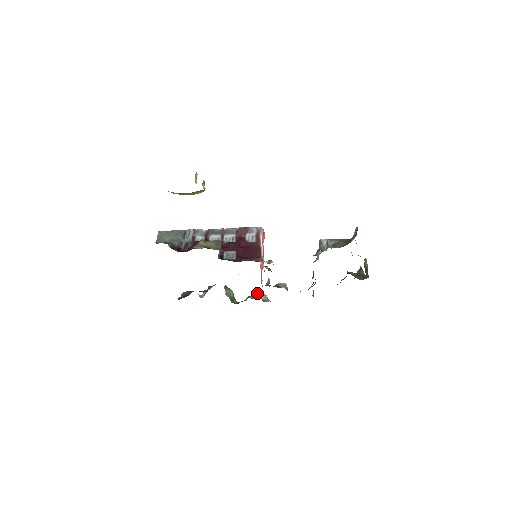
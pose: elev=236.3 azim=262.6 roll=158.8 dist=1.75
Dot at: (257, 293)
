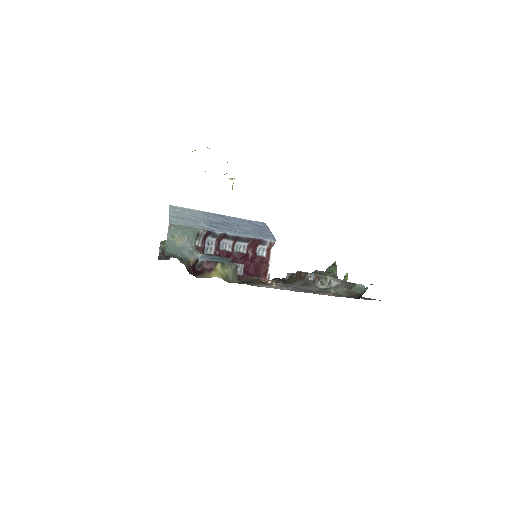
Dot at: occluded
